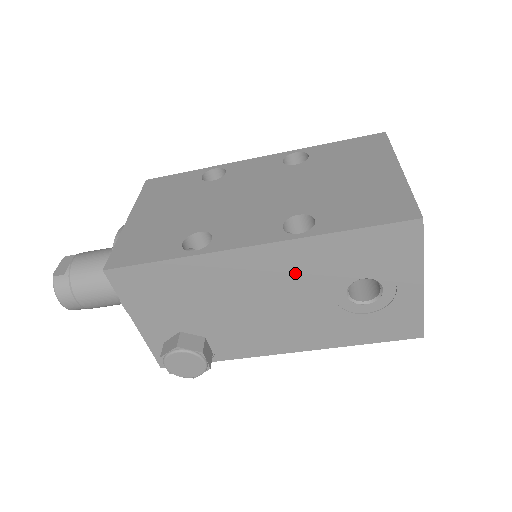
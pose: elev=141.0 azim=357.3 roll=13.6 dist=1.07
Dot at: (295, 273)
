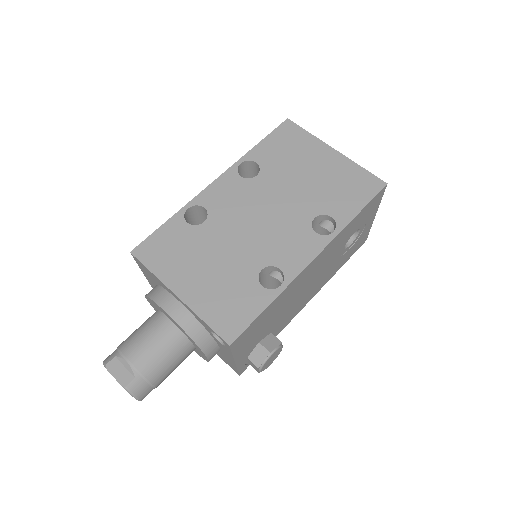
Dot at: (328, 255)
